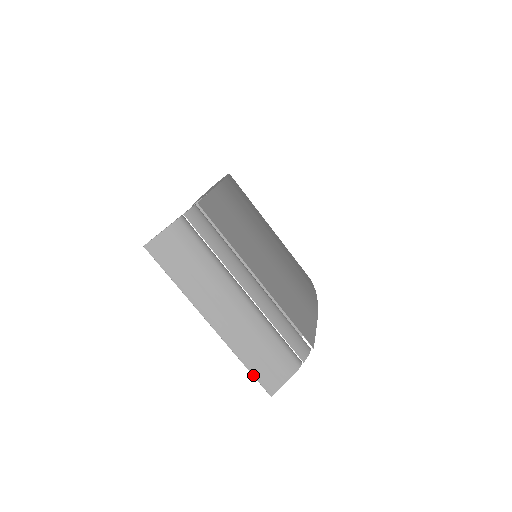
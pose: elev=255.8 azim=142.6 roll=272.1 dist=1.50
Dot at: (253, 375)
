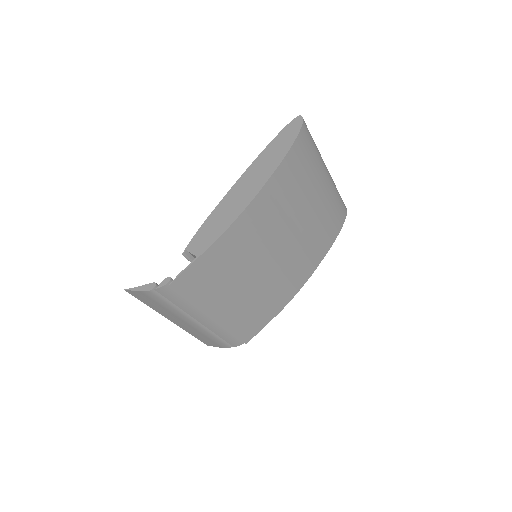
Dot at: (197, 338)
